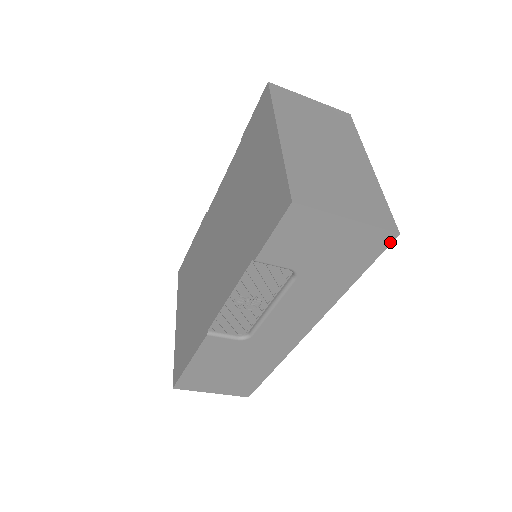
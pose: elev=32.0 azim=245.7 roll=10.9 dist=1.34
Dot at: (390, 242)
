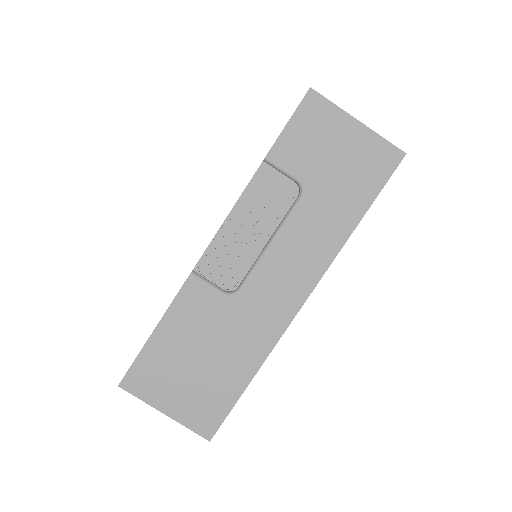
Dot at: (397, 164)
